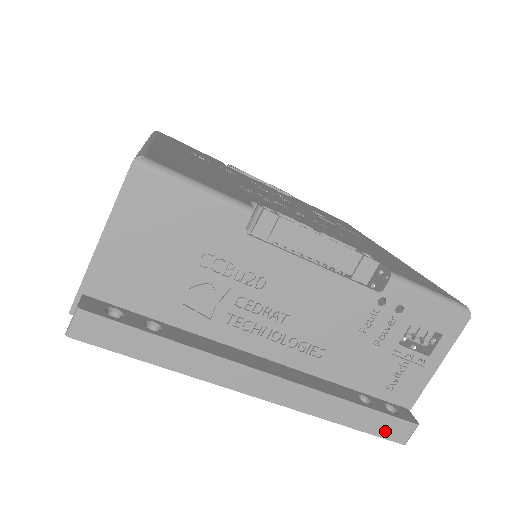
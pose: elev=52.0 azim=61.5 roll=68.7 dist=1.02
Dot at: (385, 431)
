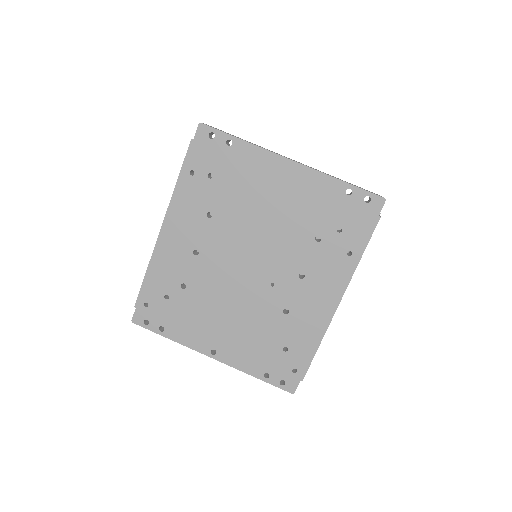
Dot at: (368, 191)
